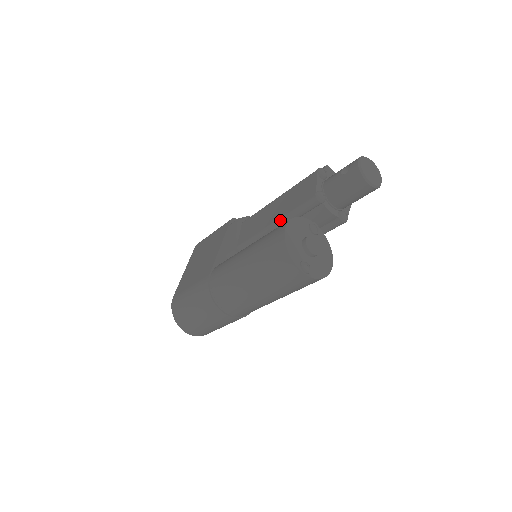
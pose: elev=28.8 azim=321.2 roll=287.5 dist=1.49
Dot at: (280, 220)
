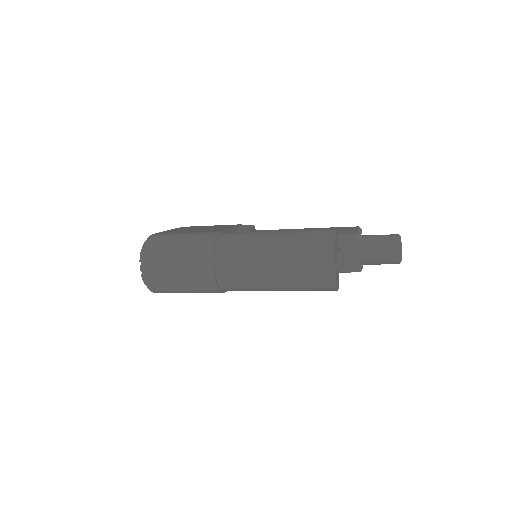
Dot at: occluded
